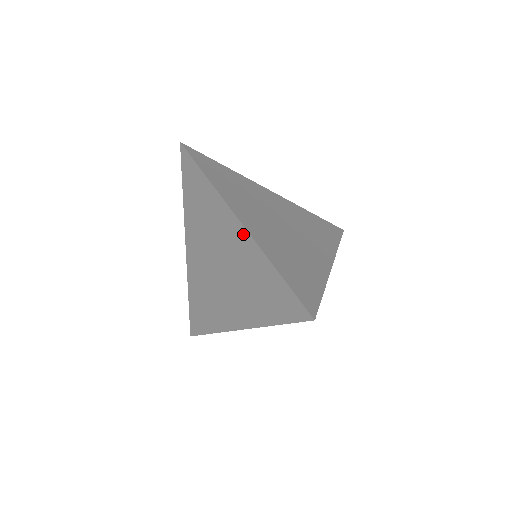
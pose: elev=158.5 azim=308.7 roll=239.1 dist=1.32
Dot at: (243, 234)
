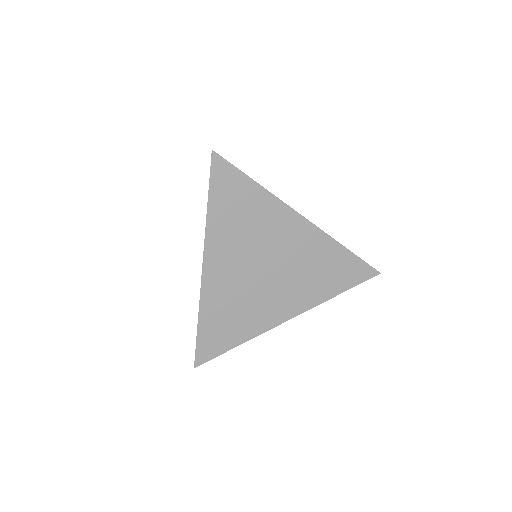
Dot at: (203, 275)
